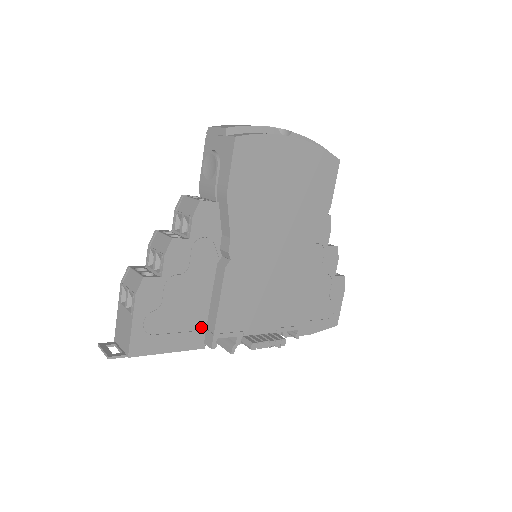
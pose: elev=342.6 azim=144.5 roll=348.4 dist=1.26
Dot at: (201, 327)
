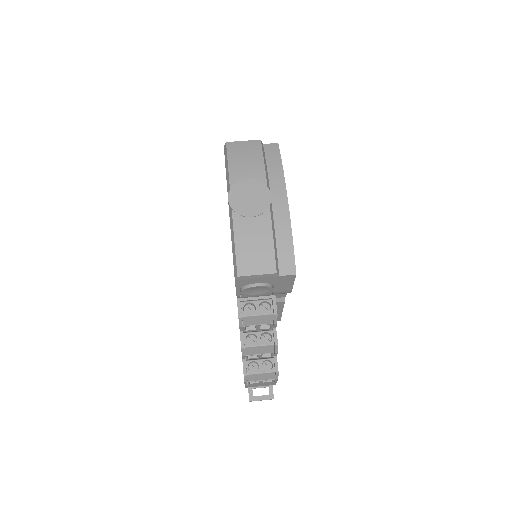
Dot at: occluded
